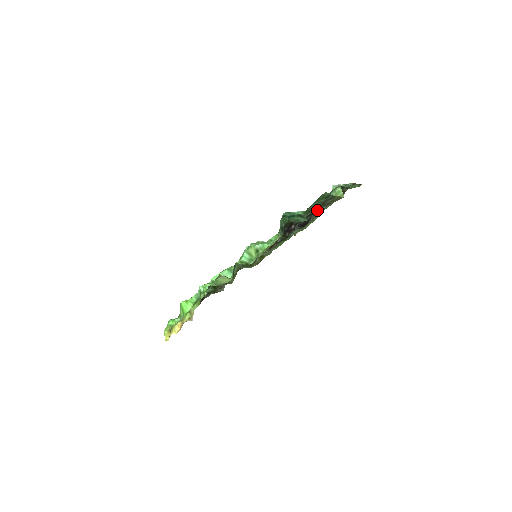
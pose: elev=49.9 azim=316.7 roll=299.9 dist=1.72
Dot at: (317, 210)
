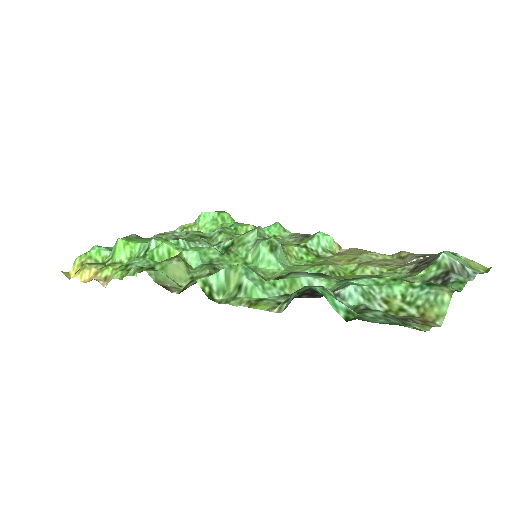
Dot at: occluded
